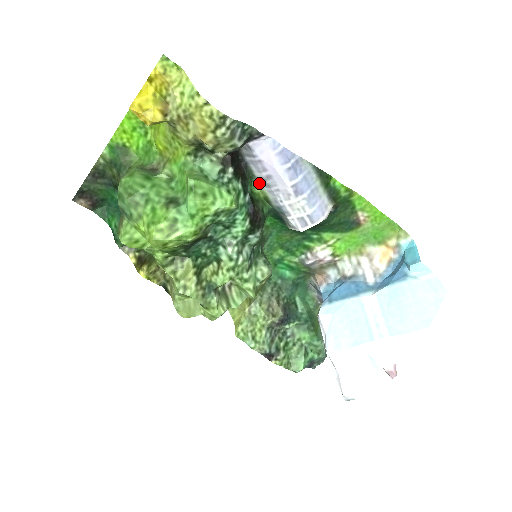
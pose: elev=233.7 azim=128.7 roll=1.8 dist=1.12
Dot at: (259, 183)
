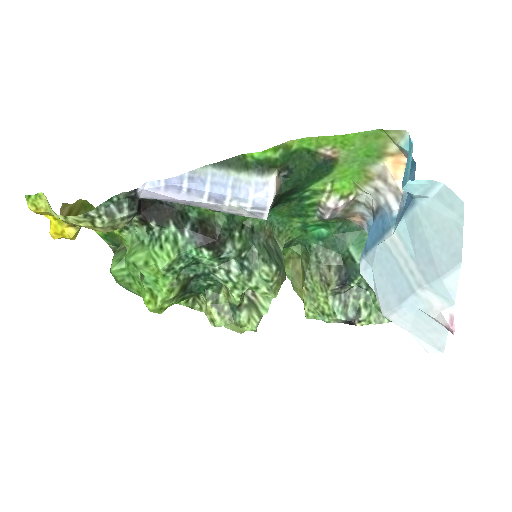
Dot at: occluded
